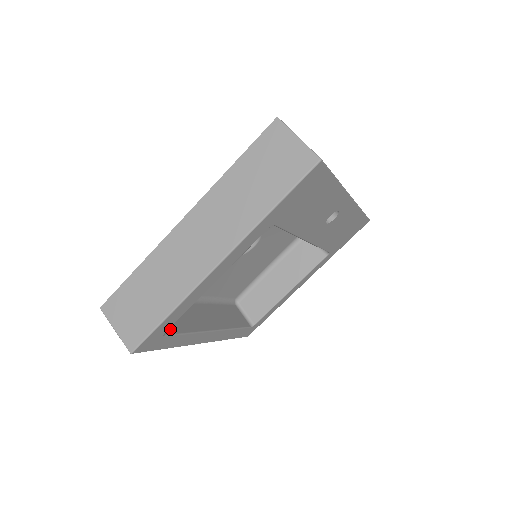
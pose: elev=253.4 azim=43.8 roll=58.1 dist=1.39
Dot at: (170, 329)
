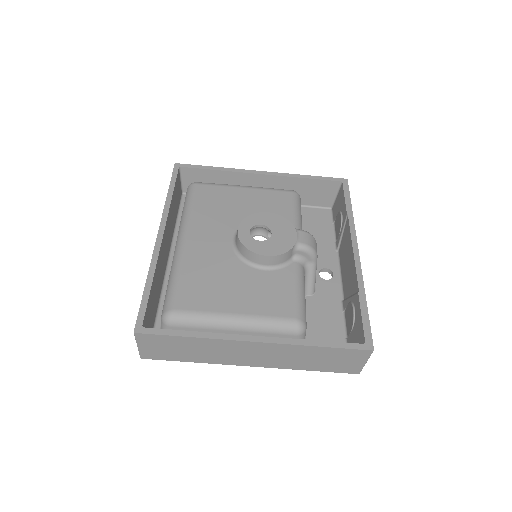
Dot at: occluded
